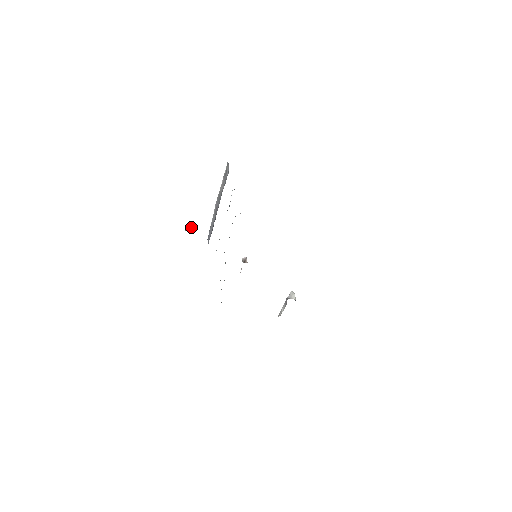
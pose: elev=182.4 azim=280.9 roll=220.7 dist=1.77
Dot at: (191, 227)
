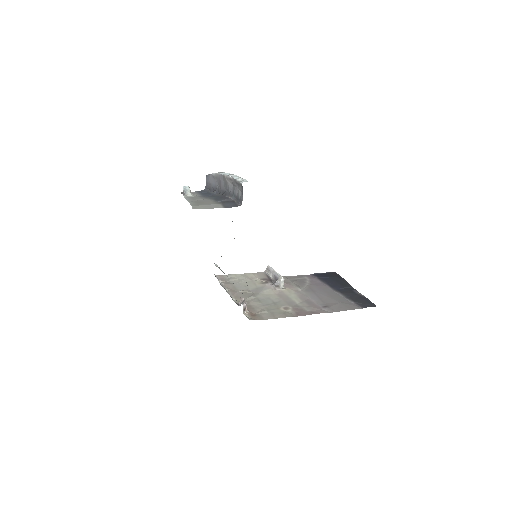
Dot at: (189, 192)
